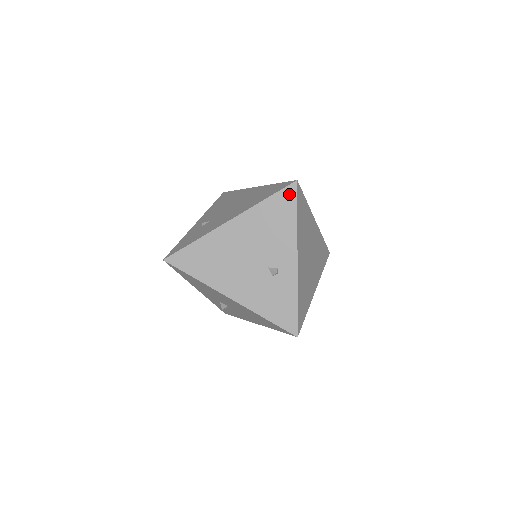
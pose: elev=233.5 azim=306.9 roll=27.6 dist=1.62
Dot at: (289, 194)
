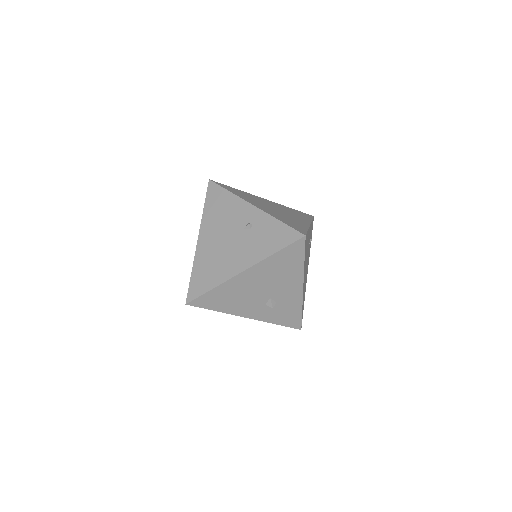
Dot at: (212, 189)
